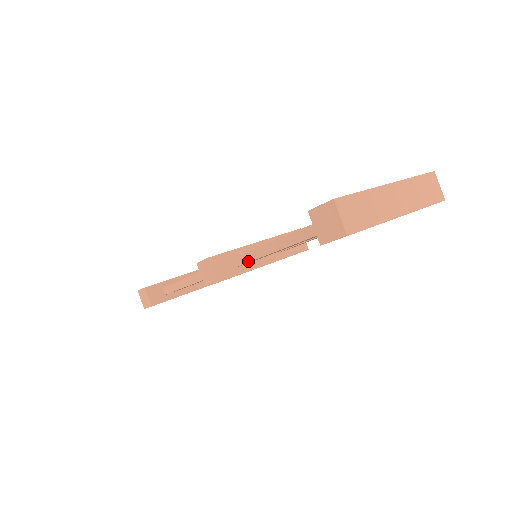
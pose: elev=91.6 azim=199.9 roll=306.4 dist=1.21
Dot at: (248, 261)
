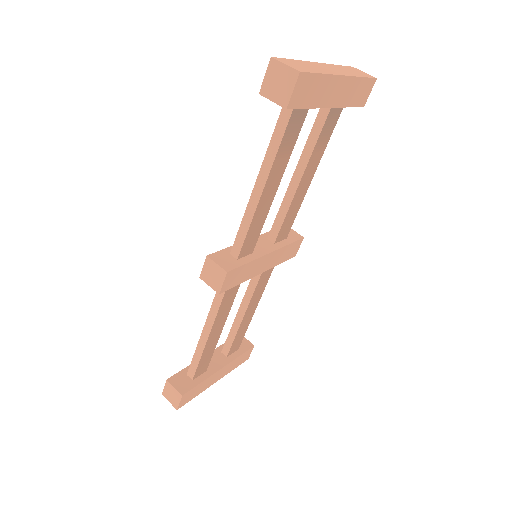
Dot at: (245, 235)
